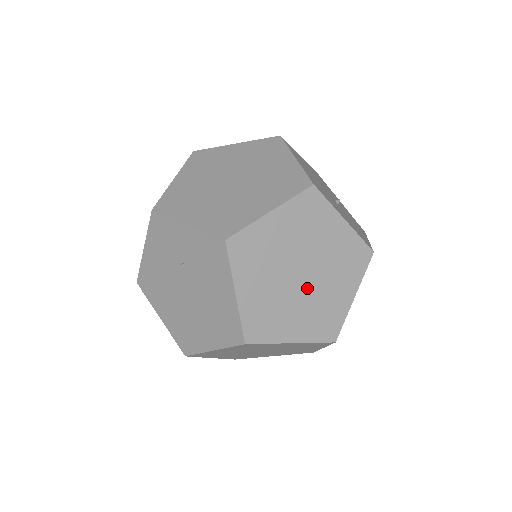
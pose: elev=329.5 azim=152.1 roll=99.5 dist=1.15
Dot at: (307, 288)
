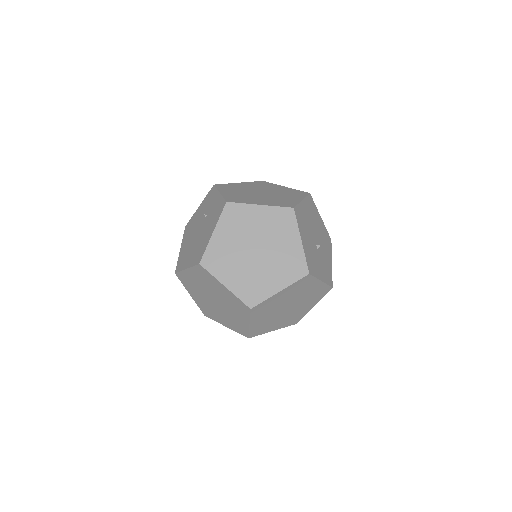
Dot at: (254, 262)
